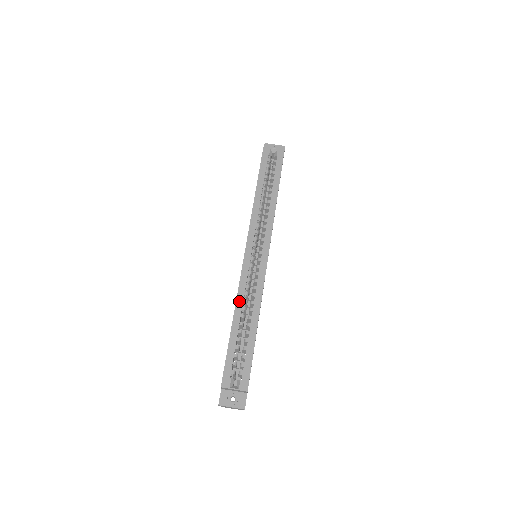
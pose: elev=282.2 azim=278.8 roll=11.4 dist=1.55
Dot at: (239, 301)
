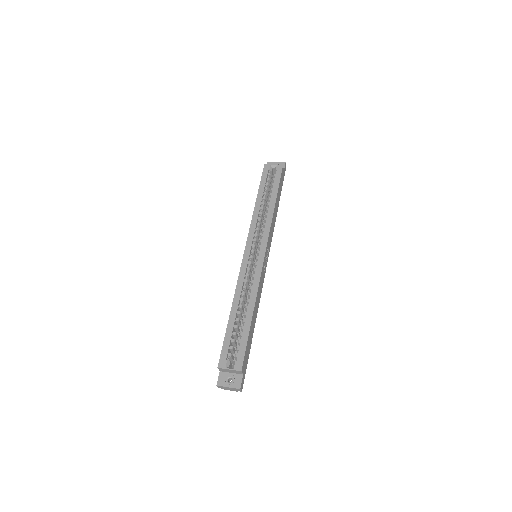
Dot at: (237, 293)
